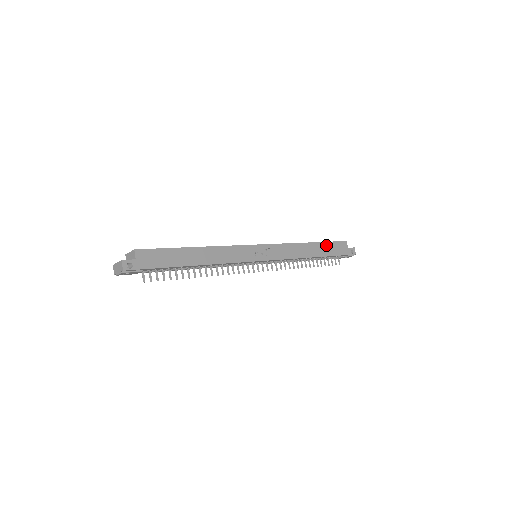
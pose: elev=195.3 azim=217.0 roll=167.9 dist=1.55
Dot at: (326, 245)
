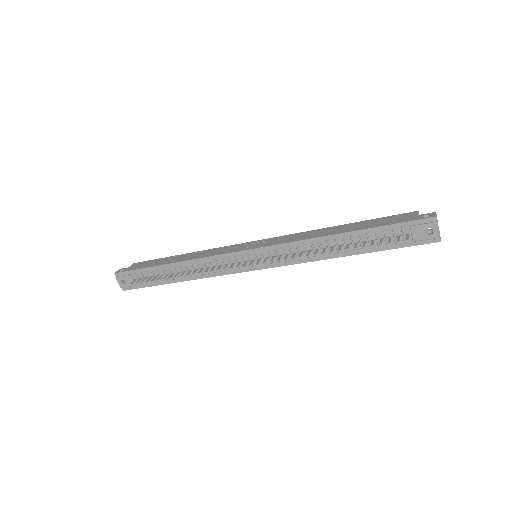
Dot at: (368, 222)
